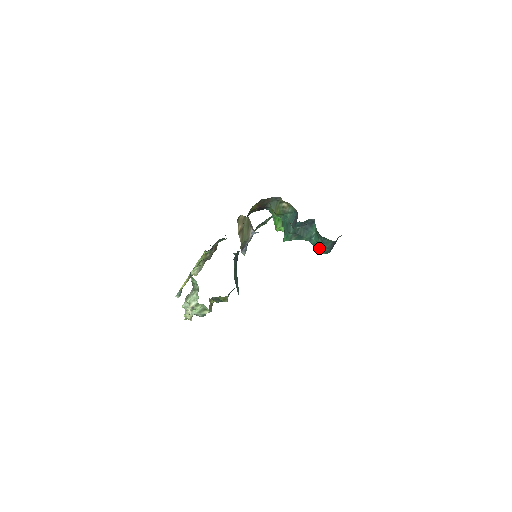
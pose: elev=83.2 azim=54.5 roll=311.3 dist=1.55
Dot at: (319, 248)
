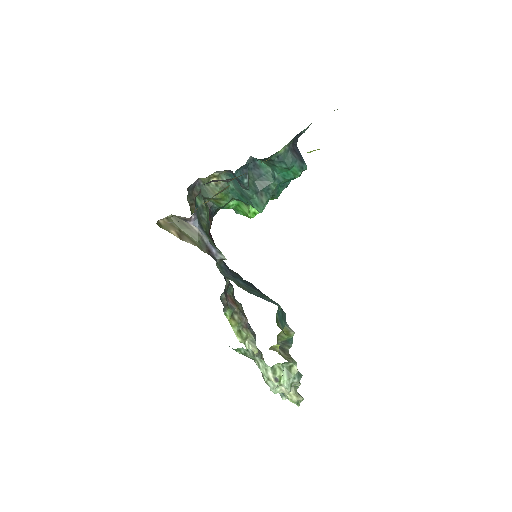
Dot at: (292, 175)
